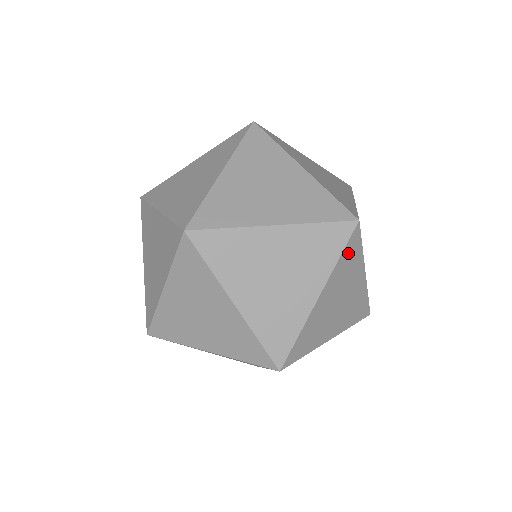
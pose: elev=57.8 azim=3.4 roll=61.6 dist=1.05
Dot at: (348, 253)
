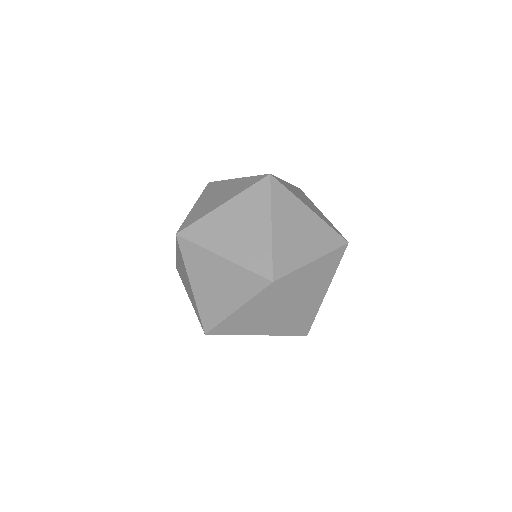
Dot at: (265, 296)
